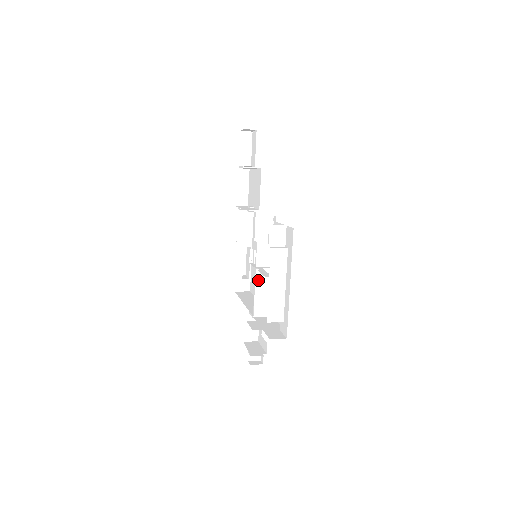
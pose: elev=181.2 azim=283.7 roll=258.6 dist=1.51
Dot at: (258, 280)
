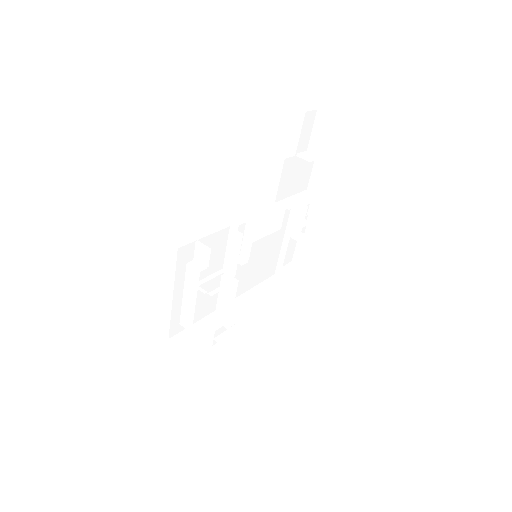
Dot at: (223, 281)
